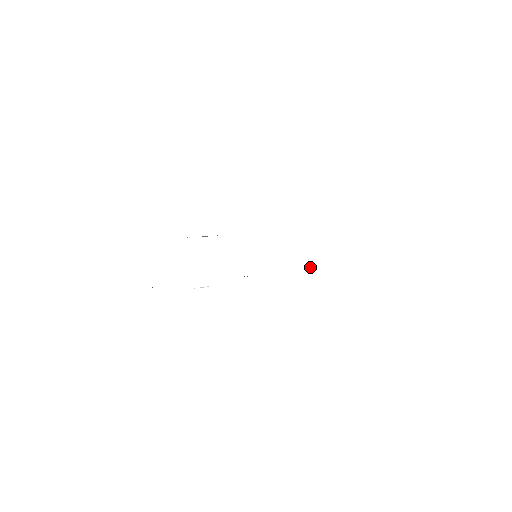
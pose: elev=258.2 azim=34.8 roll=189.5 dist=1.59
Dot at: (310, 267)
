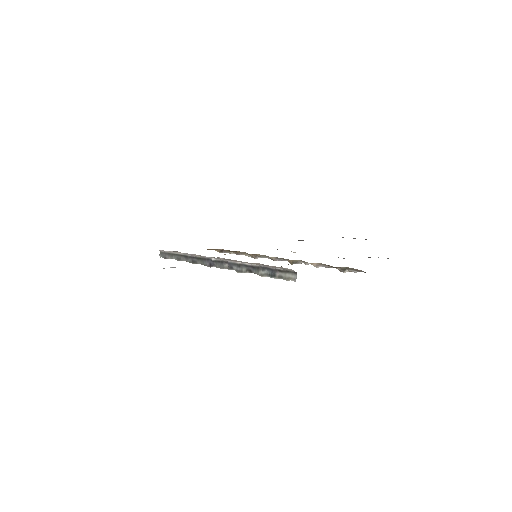
Dot at: (287, 277)
